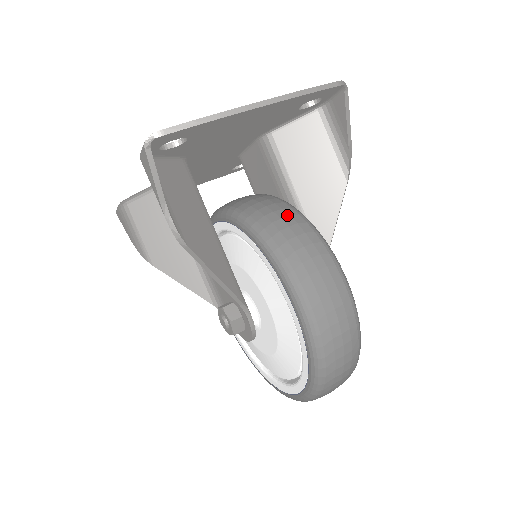
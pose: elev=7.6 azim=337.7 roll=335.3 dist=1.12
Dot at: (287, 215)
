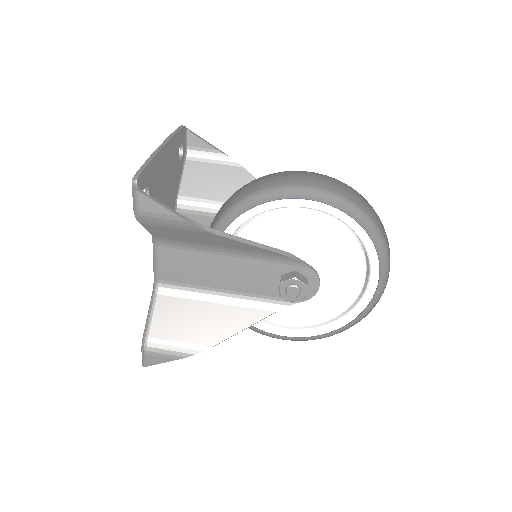
Dot at: (241, 188)
